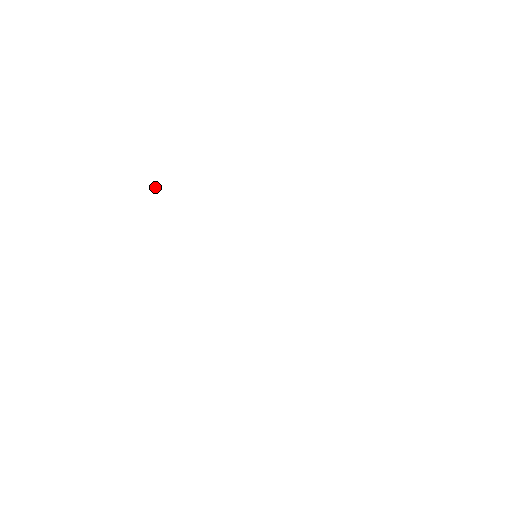
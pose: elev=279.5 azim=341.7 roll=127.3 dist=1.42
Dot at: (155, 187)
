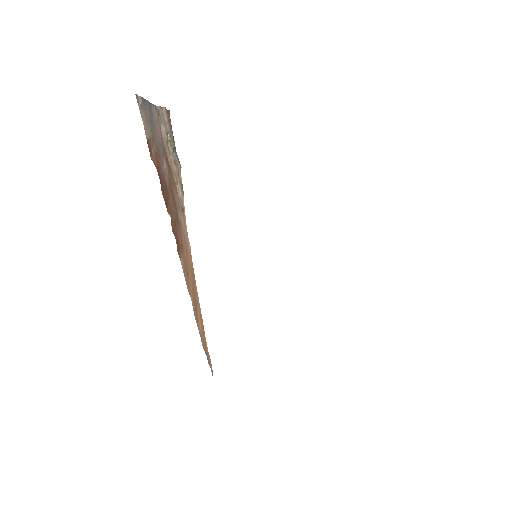
Dot at: (168, 140)
